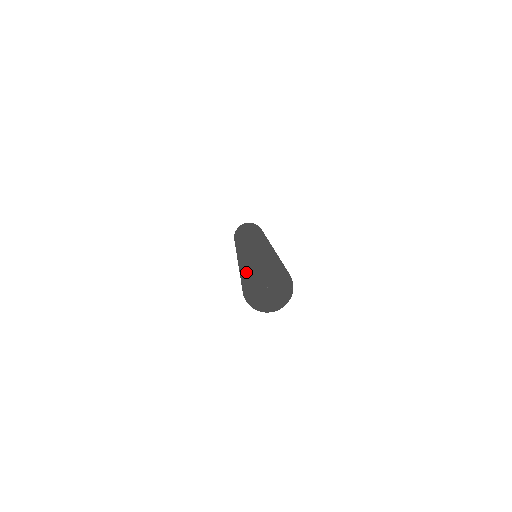
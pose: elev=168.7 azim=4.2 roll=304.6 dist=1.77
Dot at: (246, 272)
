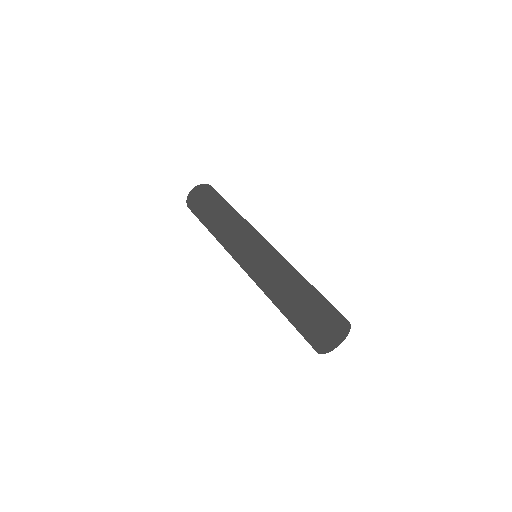
Dot at: (312, 347)
